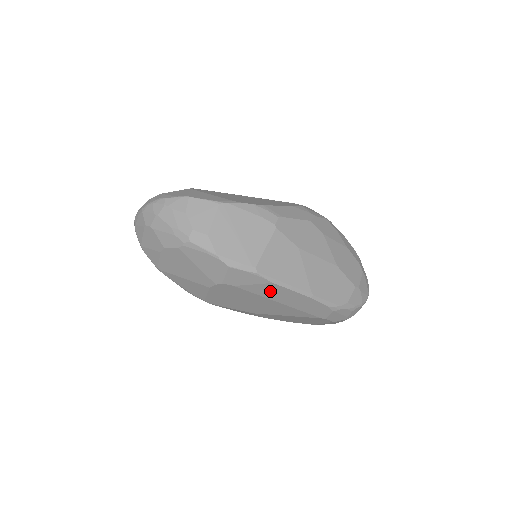
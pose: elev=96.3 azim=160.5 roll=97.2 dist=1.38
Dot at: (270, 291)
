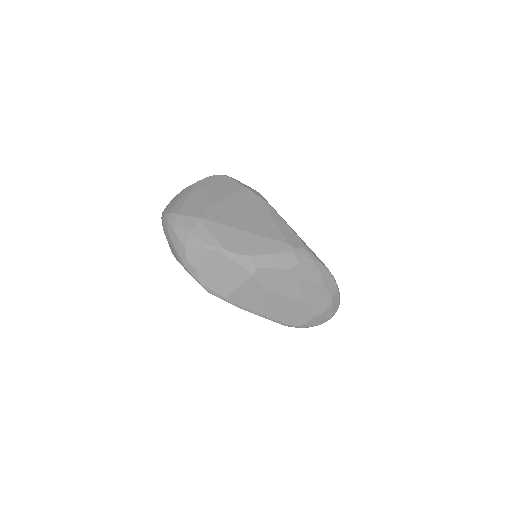
Dot at: occluded
